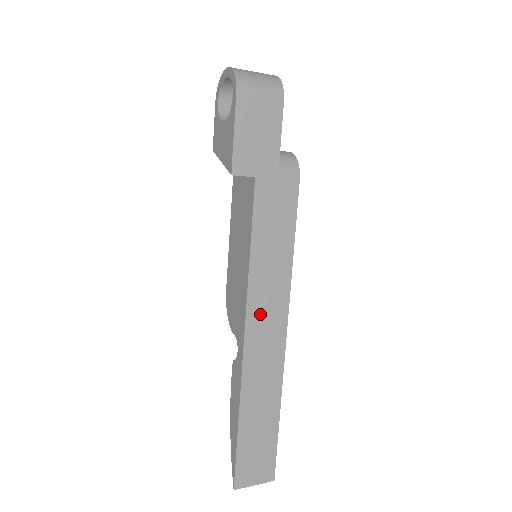
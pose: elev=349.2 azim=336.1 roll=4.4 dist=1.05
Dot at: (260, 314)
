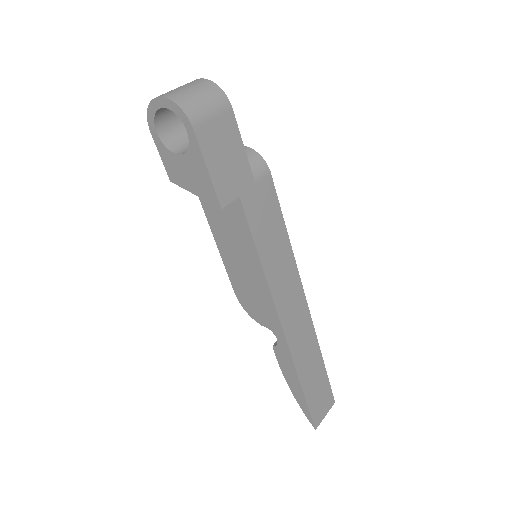
Dot at: (285, 303)
